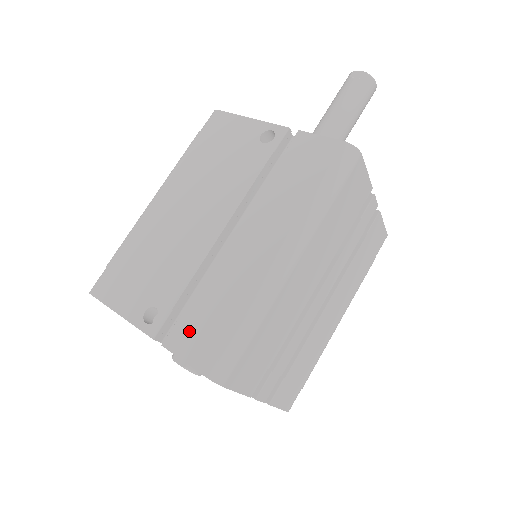
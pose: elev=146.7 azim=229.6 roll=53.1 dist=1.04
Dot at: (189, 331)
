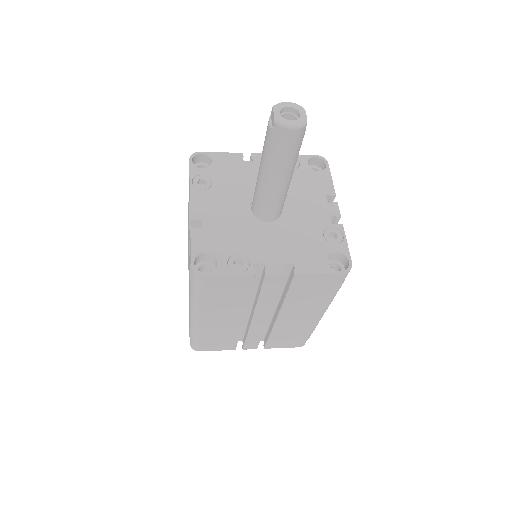
Dot at: occluded
